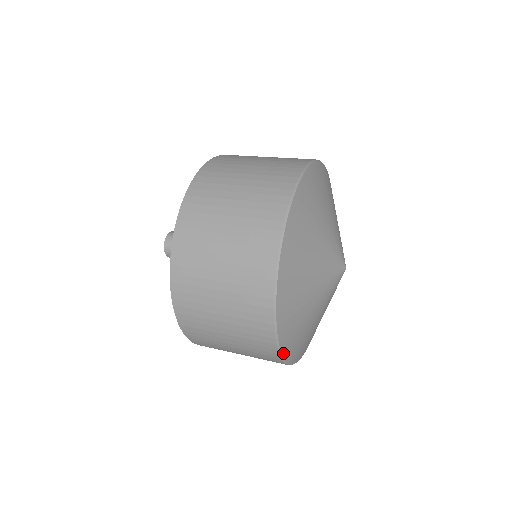
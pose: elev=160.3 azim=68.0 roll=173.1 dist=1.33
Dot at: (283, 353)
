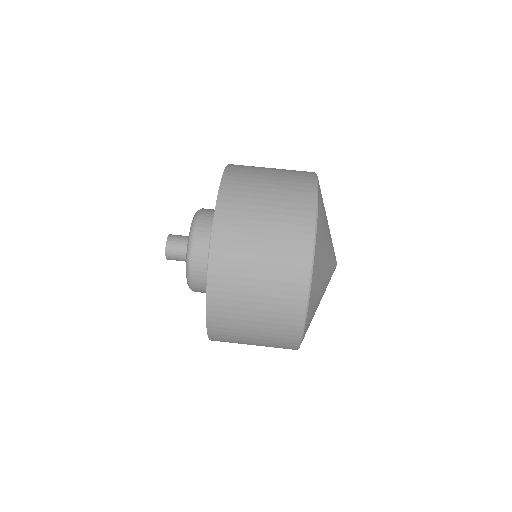
Dot at: occluded
